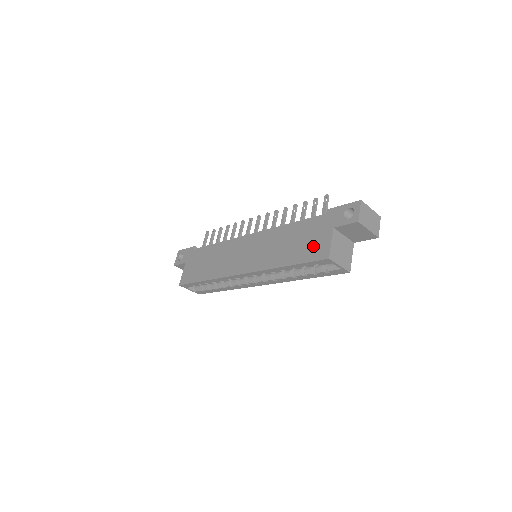
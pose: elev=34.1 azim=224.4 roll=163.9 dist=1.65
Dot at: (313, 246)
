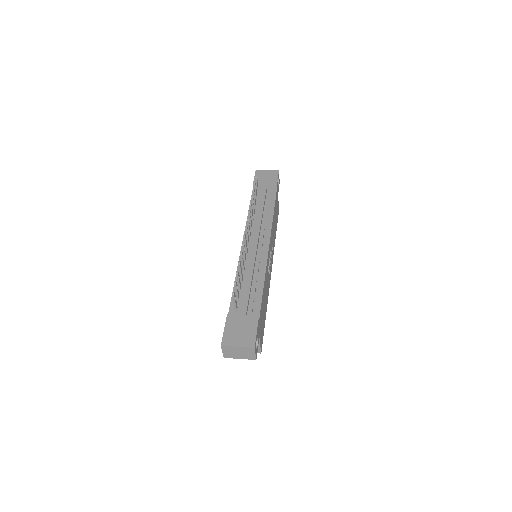
Dot at: occluded
